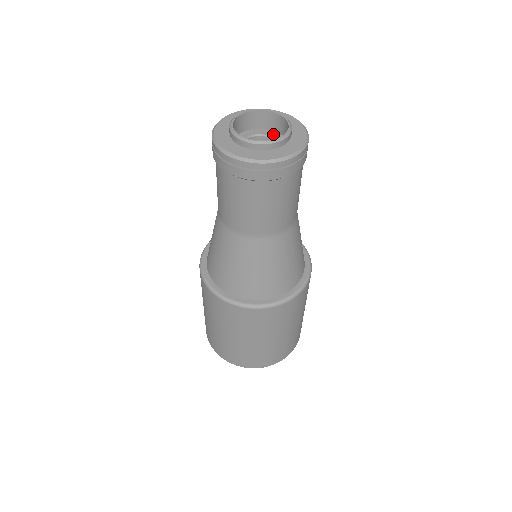
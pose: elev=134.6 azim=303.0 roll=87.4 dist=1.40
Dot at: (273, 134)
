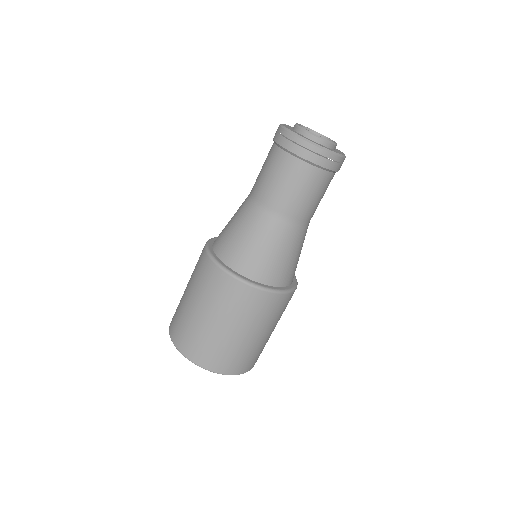
Dot at: occluded
